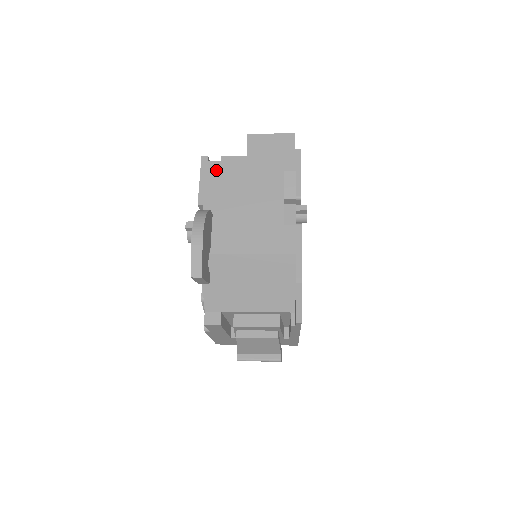
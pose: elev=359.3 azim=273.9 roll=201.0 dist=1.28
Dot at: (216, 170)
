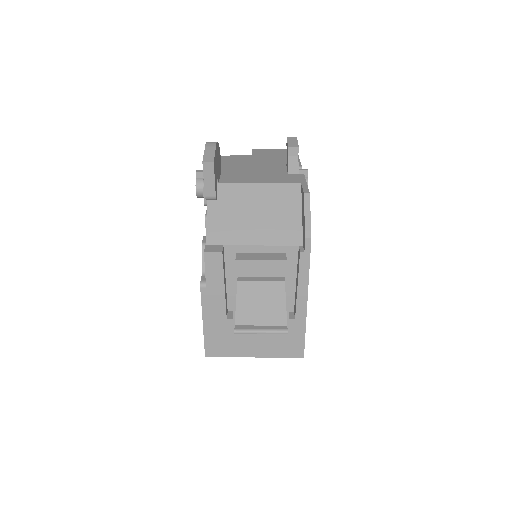
Dot at: (225, 158)
